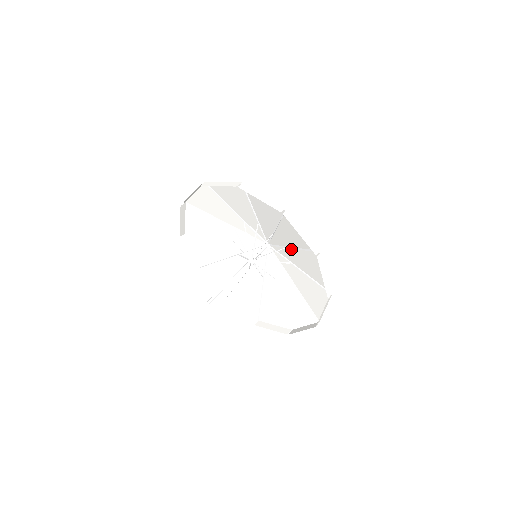
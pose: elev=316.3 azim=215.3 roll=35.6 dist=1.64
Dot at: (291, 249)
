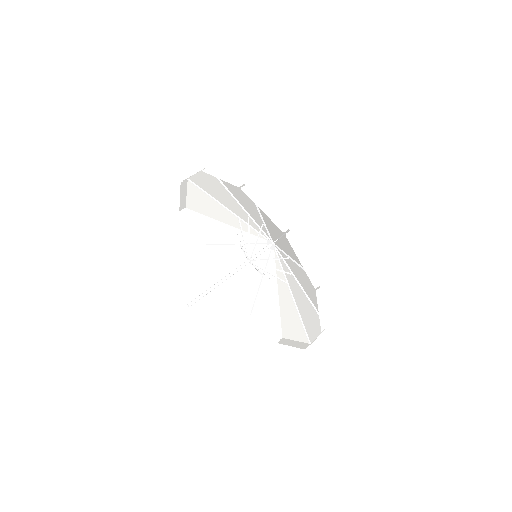
Dot at: (264, 220)
